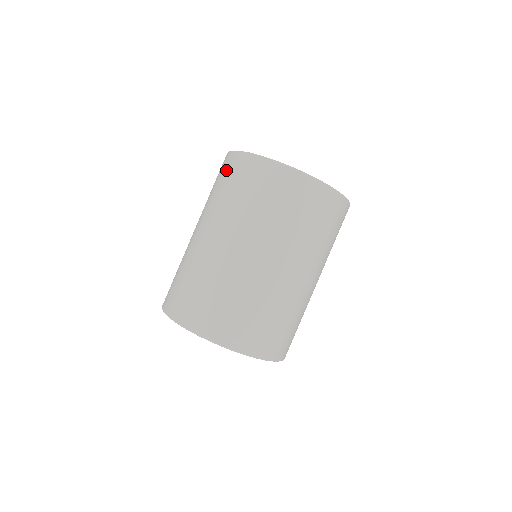
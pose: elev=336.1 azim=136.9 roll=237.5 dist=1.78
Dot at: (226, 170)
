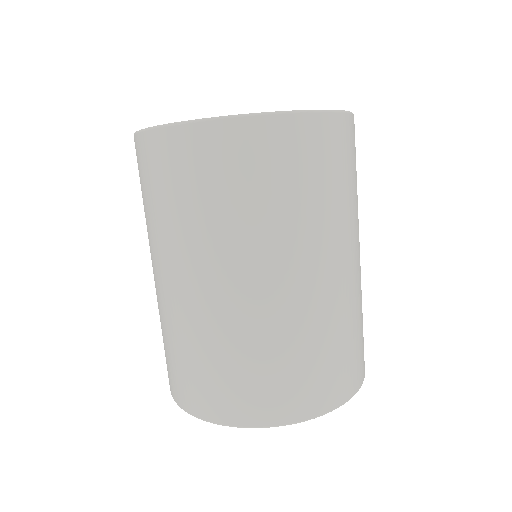
Dot at: (212, 161)
